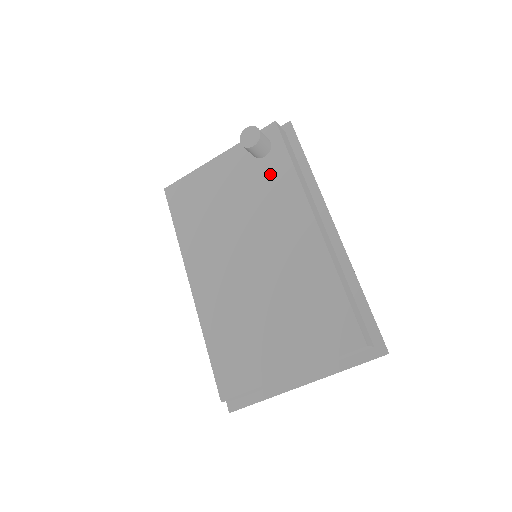
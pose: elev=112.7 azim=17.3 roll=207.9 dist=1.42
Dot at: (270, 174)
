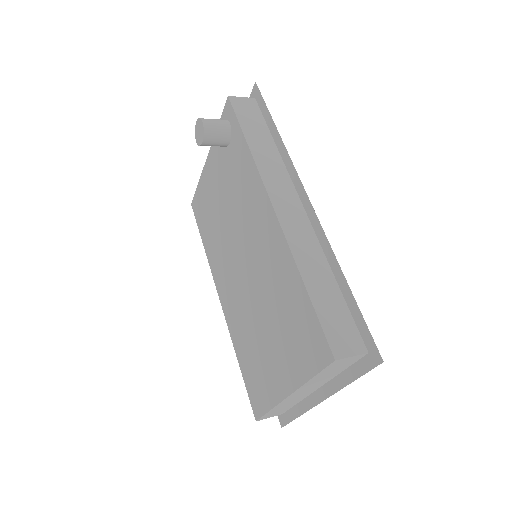
Dot at: (236, 161)
